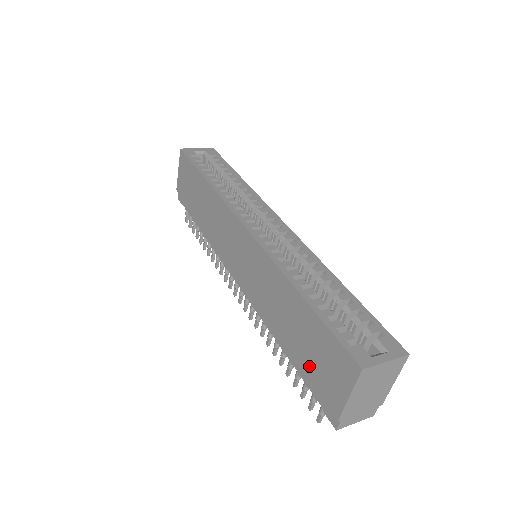
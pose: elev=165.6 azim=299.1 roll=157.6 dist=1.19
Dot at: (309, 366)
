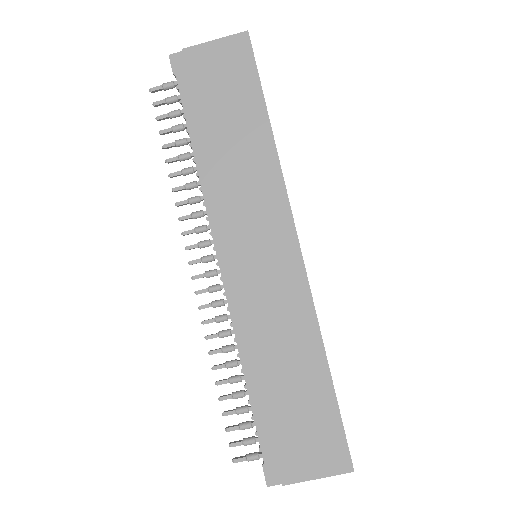
Dot at: (284, 426)
